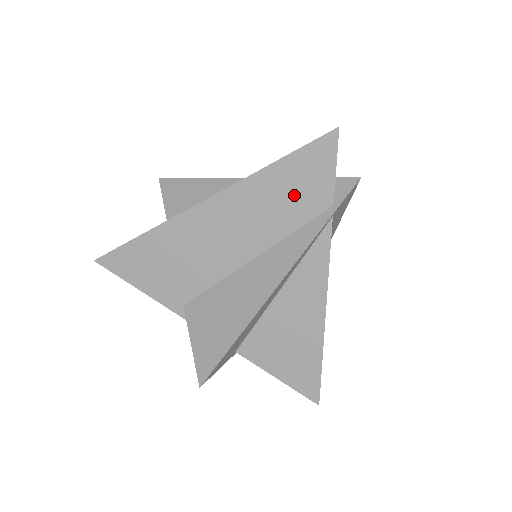
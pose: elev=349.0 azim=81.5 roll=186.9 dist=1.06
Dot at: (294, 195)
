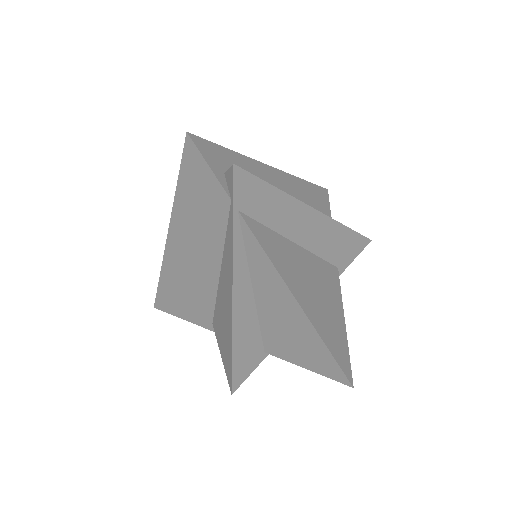
Dot at: (204, 207)
